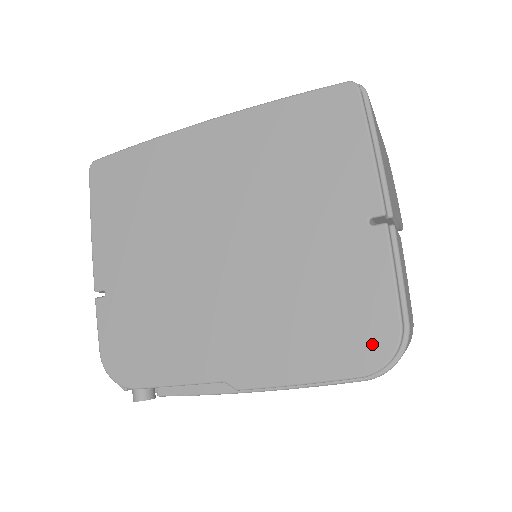
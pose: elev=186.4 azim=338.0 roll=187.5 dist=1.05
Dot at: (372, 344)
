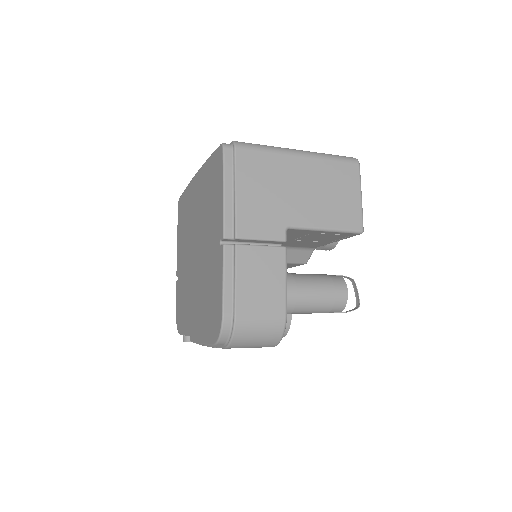
Dot at: (216, 324)
